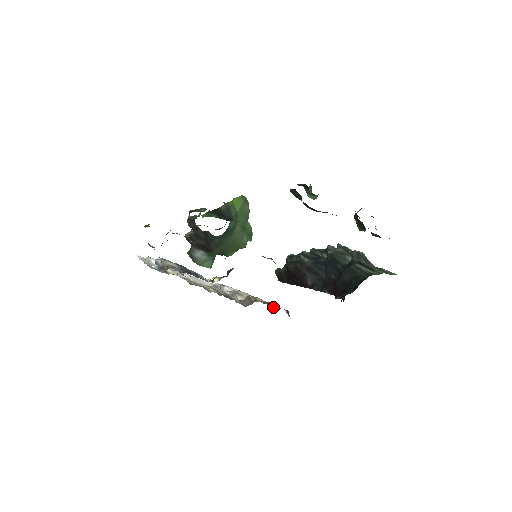
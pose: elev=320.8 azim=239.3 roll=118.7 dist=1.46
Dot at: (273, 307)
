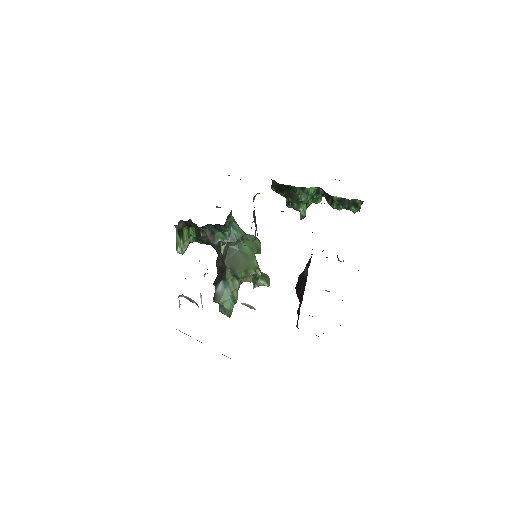
Dot at: occluded
